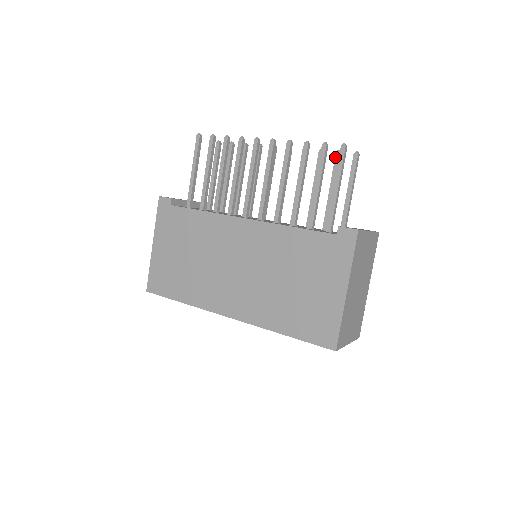
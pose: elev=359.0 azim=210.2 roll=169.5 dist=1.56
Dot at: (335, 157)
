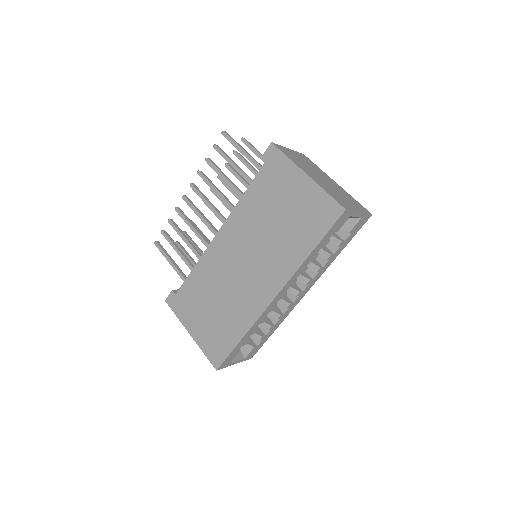
Dot at: occluded
